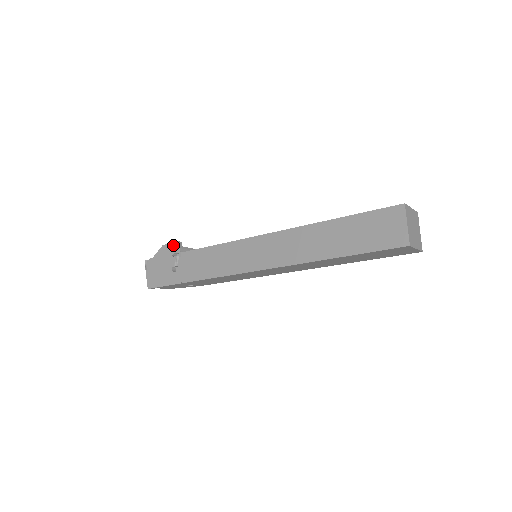
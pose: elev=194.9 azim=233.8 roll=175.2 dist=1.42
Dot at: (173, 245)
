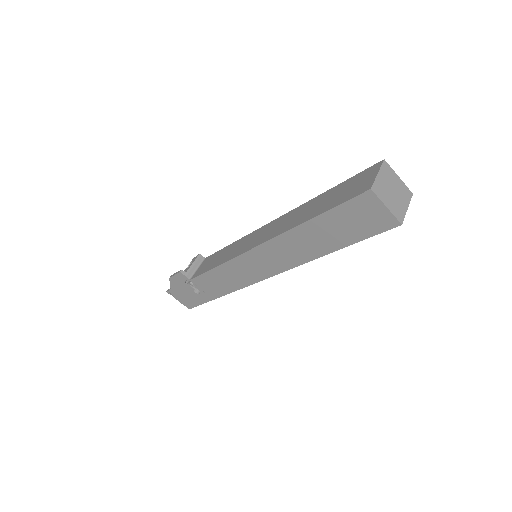
Dot at: (178, 276)
